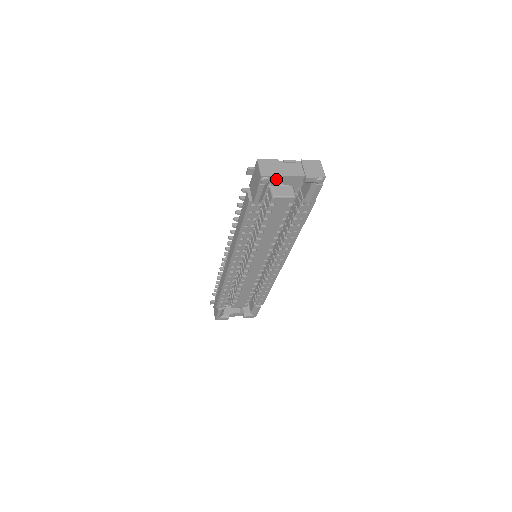
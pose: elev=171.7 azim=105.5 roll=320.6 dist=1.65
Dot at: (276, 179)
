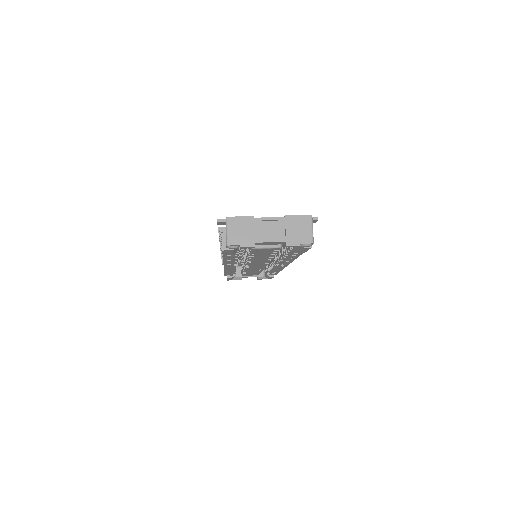
Dot at: (246, 247)
